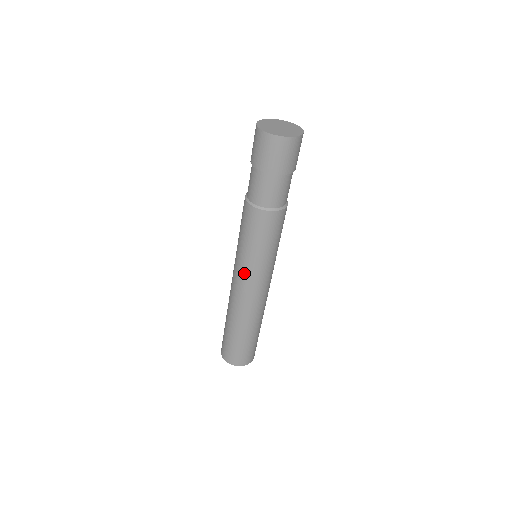
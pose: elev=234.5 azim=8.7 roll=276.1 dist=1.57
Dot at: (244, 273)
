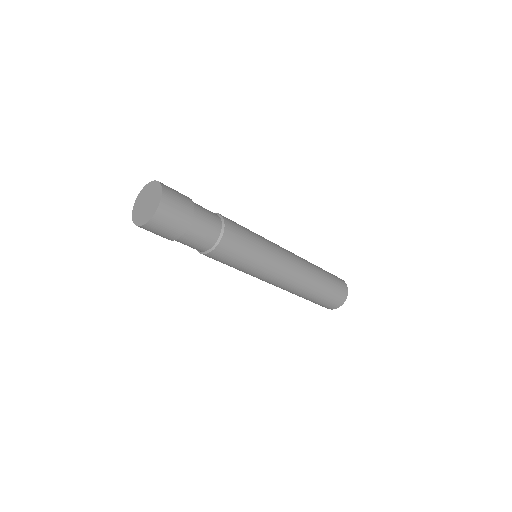
Dot at: occluded
